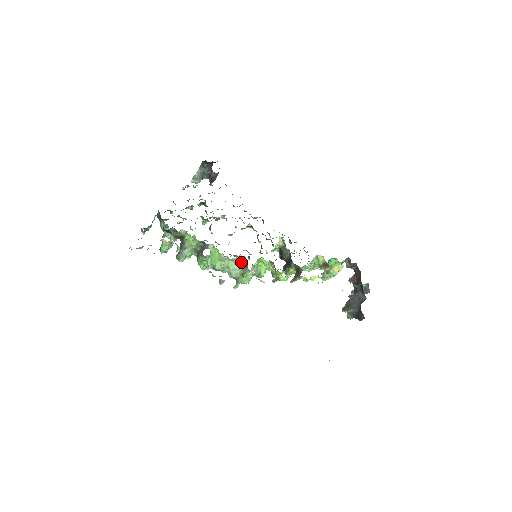
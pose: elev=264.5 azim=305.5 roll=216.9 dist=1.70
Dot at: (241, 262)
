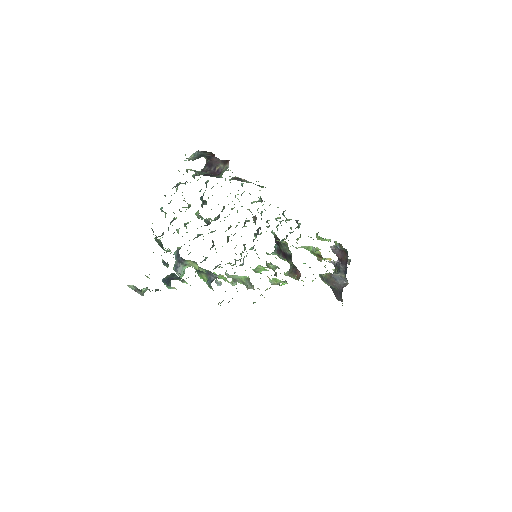
Dot at: (245, 277)
